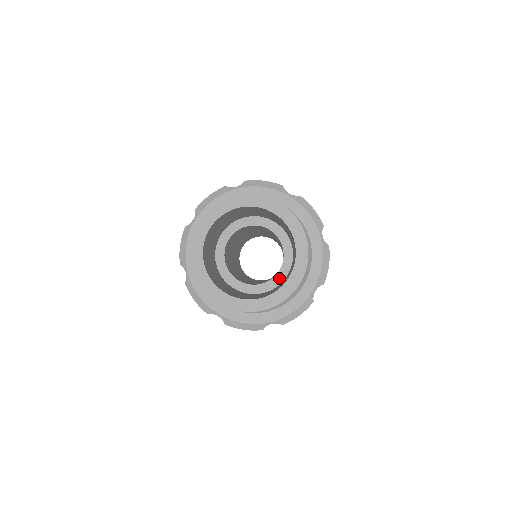
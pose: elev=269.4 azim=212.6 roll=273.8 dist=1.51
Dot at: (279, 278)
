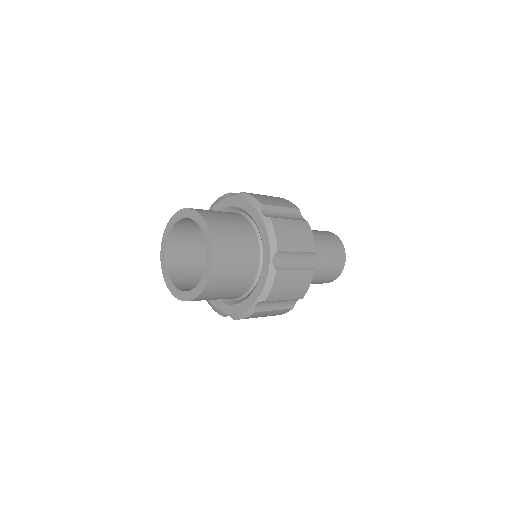
Dot at: occluded
